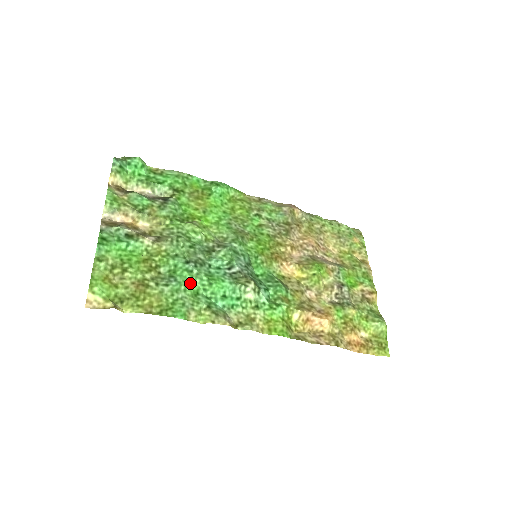
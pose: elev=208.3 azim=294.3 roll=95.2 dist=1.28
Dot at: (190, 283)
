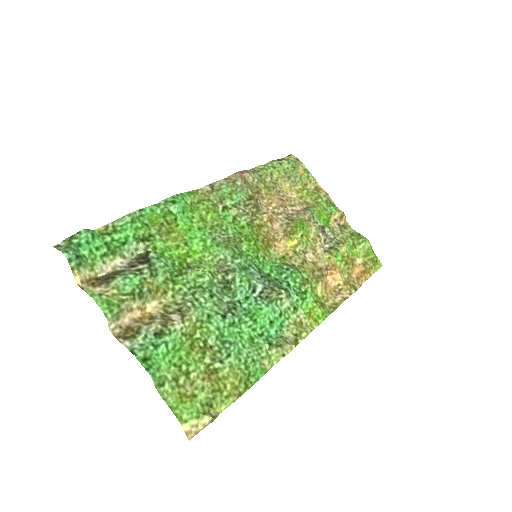
Dot at: (240, 335)
